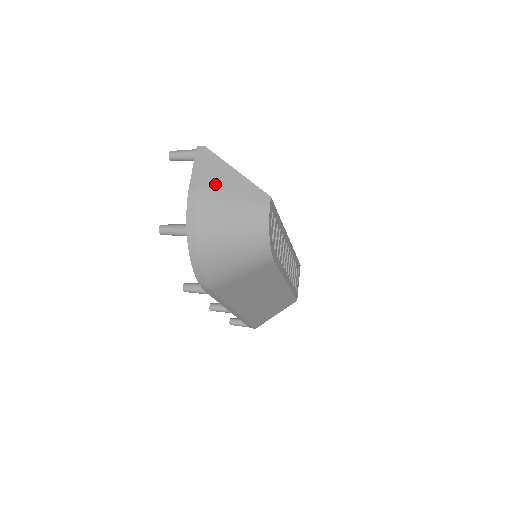
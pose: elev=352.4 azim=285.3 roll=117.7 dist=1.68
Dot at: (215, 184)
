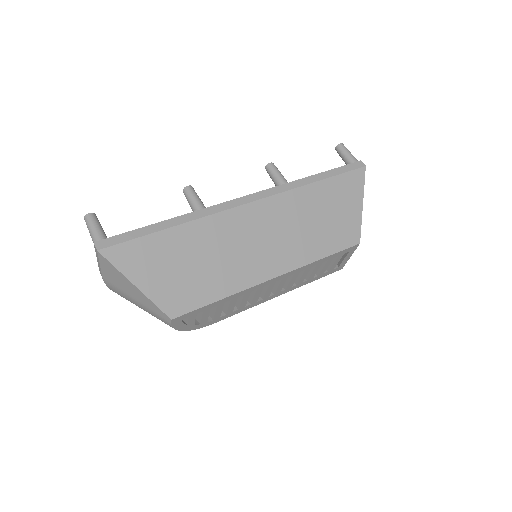
Dot at: (117, 284)
